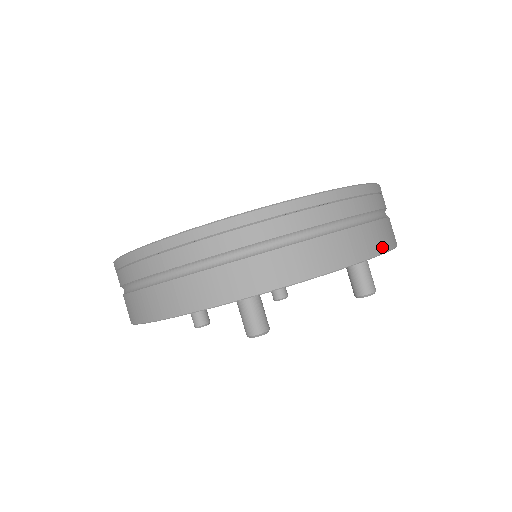
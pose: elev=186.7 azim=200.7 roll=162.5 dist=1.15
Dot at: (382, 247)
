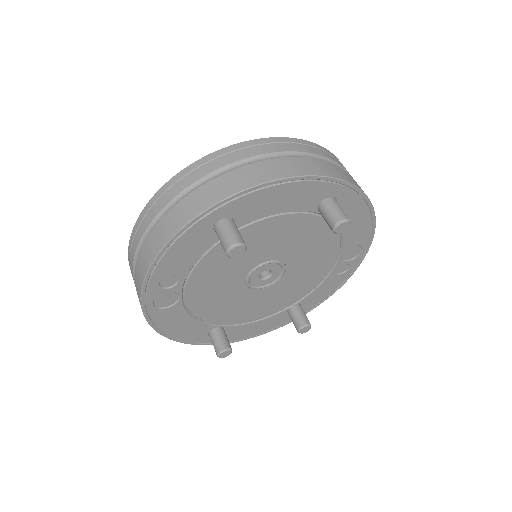
Dot at: (339, 176)
